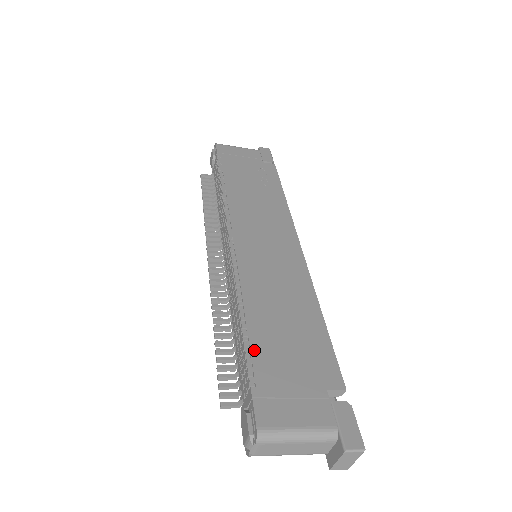
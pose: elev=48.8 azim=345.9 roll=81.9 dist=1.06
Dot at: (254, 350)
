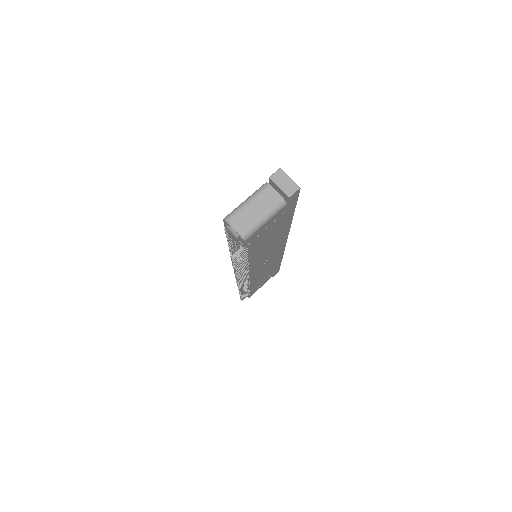
Dot at: occluded
